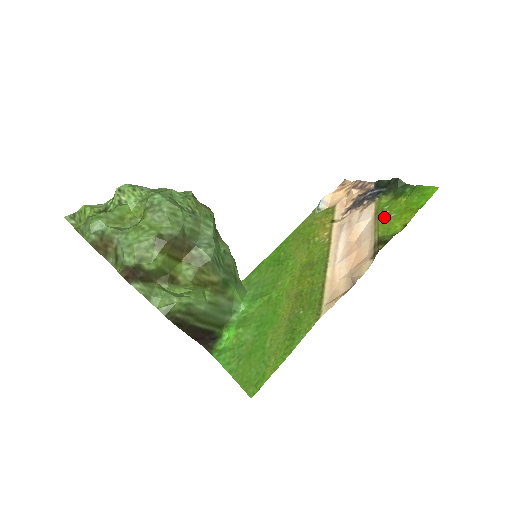
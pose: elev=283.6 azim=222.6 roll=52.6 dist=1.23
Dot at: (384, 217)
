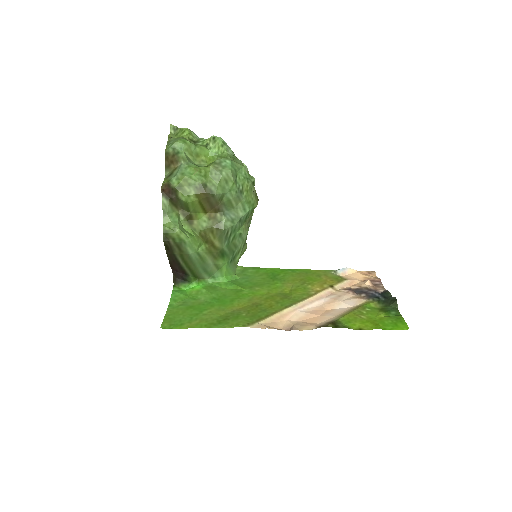
Dot at: (358, 313)
